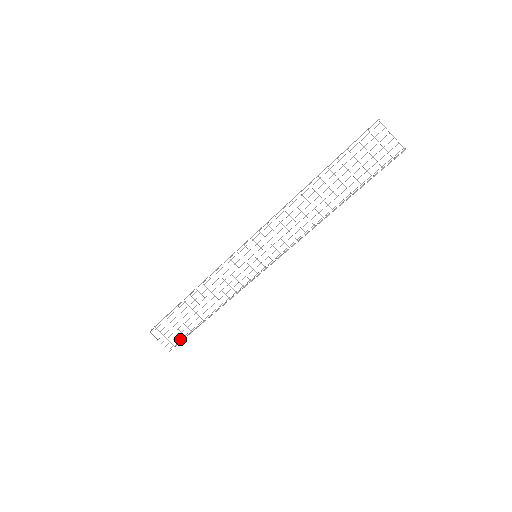
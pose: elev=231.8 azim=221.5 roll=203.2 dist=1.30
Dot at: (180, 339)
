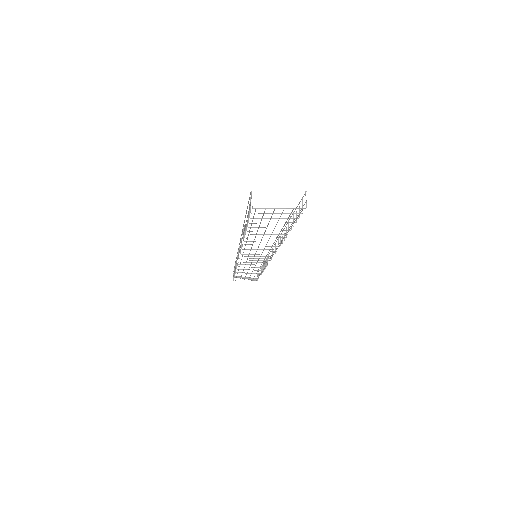
Dot at: (257, 278)
